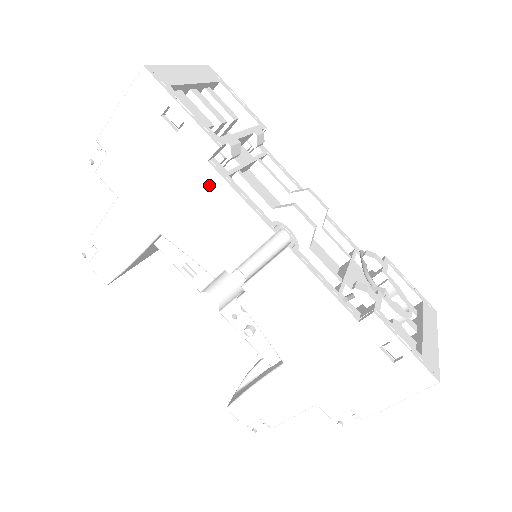
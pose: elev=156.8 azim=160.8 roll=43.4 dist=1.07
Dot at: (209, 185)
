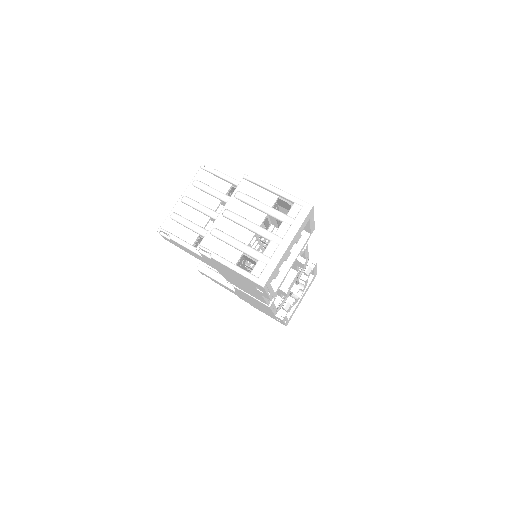
Dot at: (255, 293)
